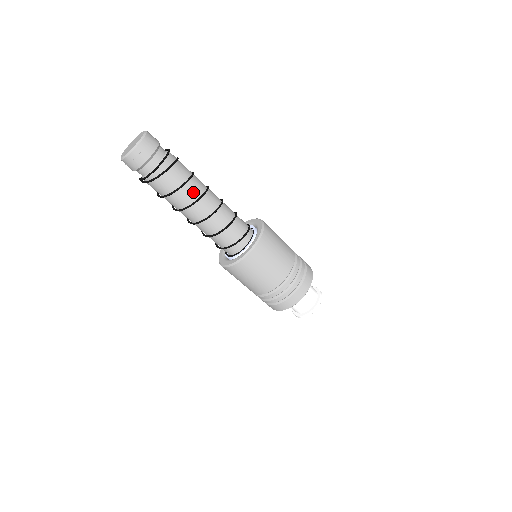
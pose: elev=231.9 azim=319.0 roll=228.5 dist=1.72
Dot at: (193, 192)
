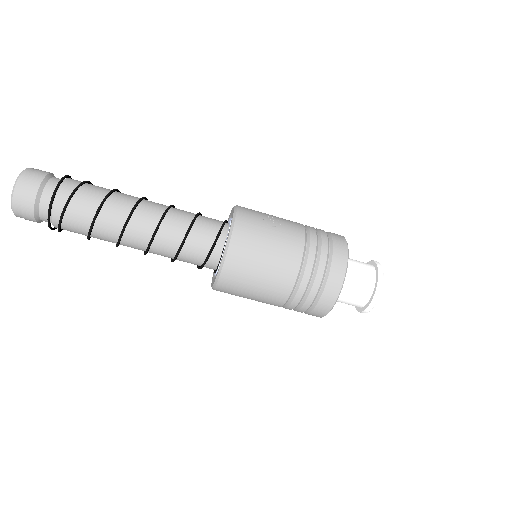
Dot at: (110, 230)
